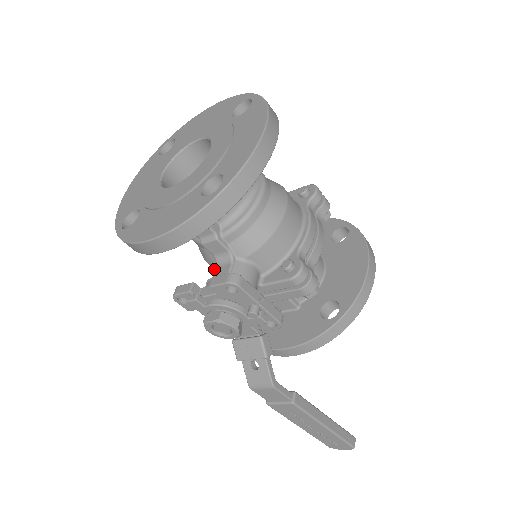
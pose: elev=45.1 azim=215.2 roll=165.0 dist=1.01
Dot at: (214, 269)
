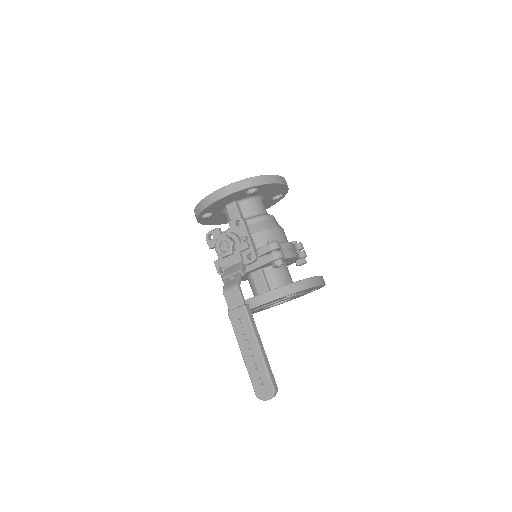
Dot at: occluded
